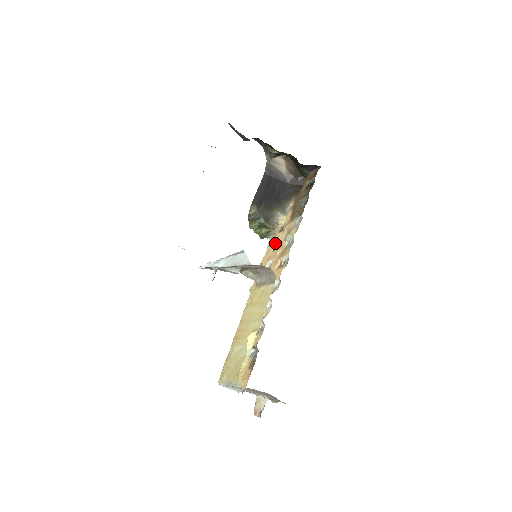
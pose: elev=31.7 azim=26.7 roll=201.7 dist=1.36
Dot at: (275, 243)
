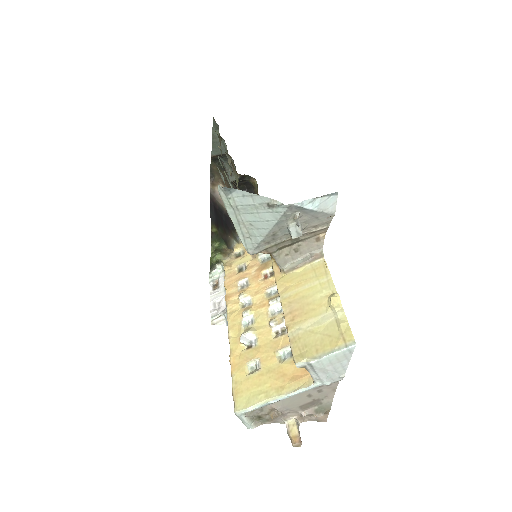
Dot at: (237, 266)
